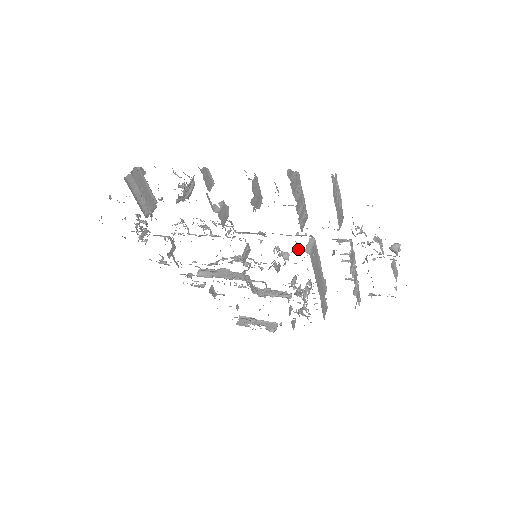
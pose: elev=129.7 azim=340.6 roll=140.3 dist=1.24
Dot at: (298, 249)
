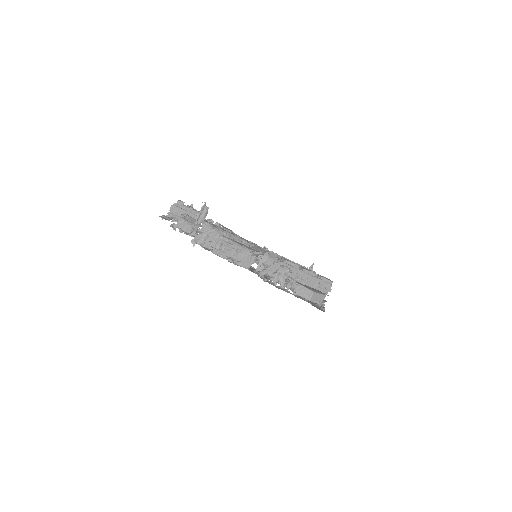
Dot at: occluded
